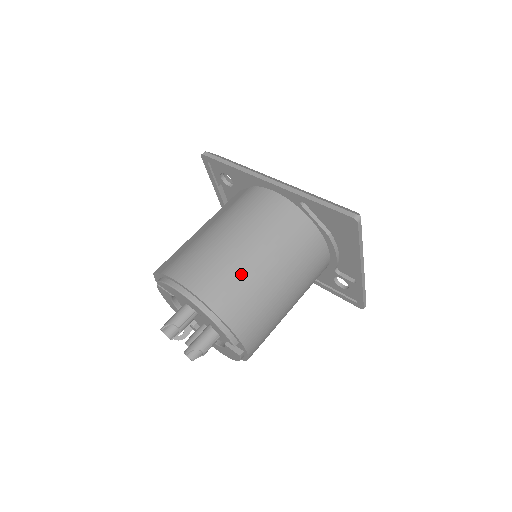
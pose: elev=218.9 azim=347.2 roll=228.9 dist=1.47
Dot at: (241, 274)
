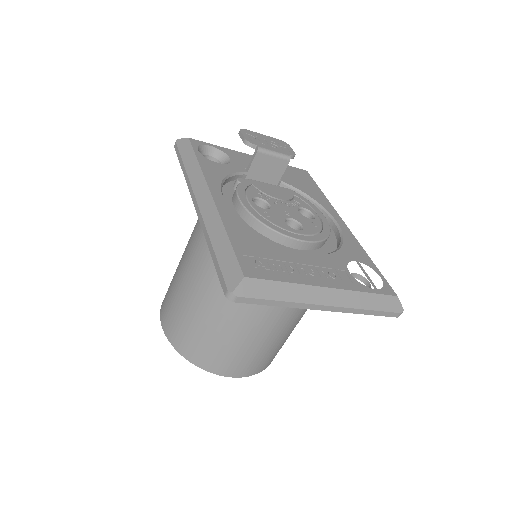
Dot at: (193, 320)
